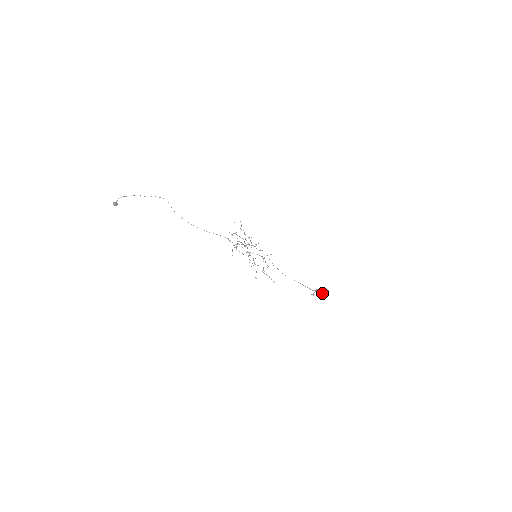
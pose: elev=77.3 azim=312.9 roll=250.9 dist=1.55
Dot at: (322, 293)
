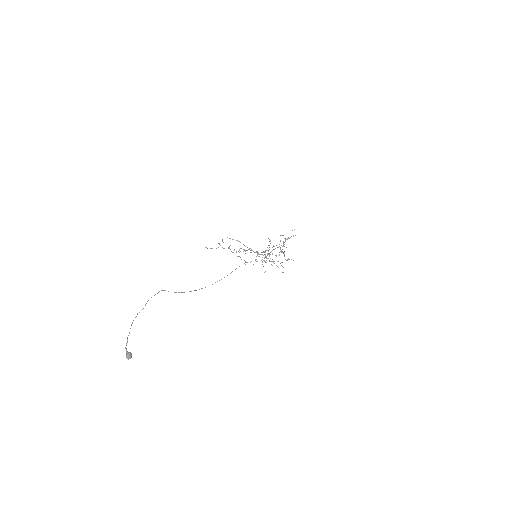
Dot at: occluded
